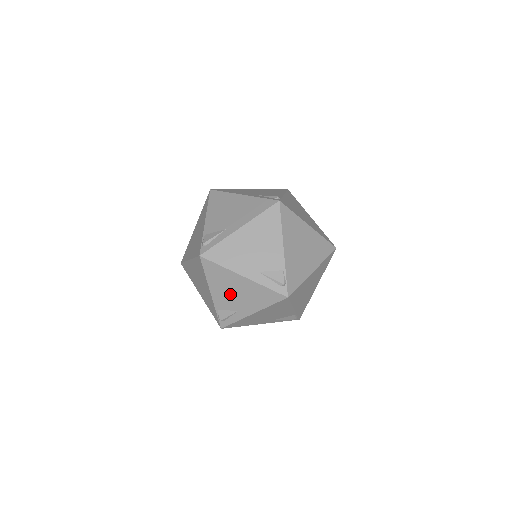
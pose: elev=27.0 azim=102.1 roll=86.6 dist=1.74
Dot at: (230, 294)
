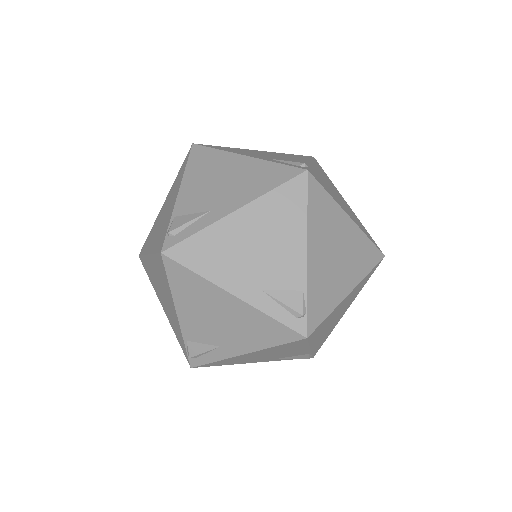
Dot at: (209, 320)
